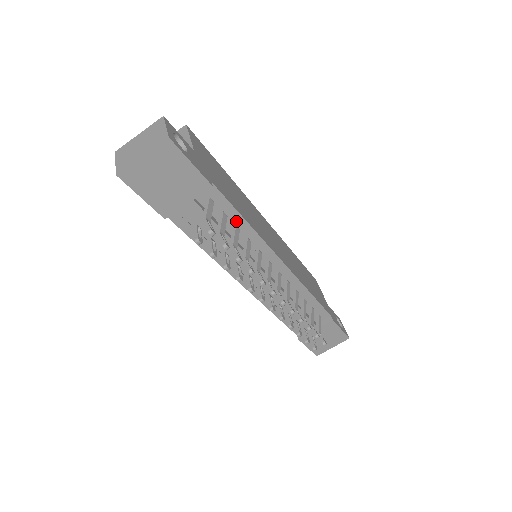
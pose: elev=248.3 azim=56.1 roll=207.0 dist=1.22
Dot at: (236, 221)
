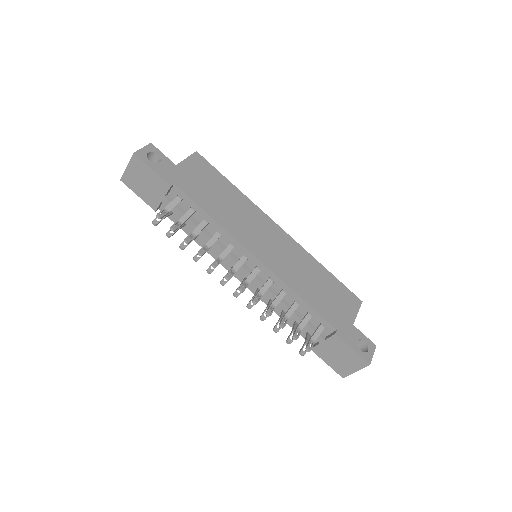
Dot at: (203, 216)
